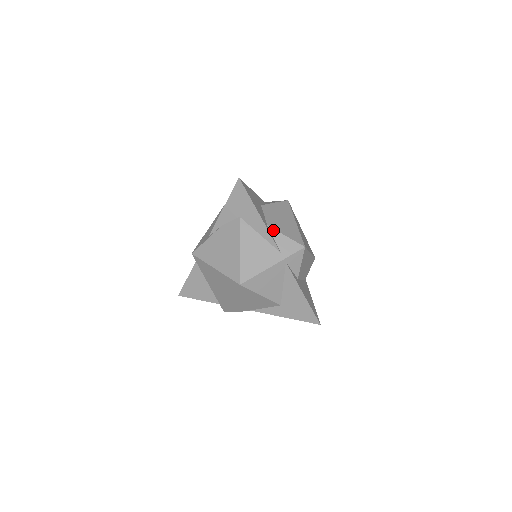
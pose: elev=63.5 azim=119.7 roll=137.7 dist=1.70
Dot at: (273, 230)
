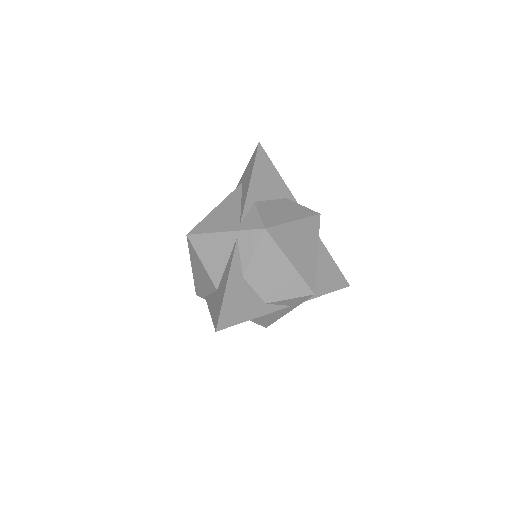
Dot at: (274, 303)
